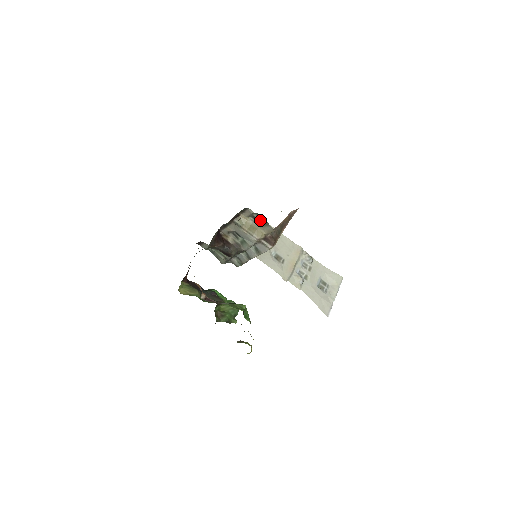
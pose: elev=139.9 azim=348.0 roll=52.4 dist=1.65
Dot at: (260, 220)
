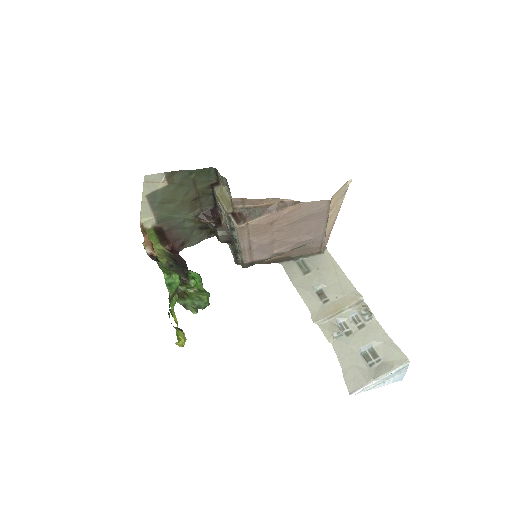
Dot at: (229, 188)
